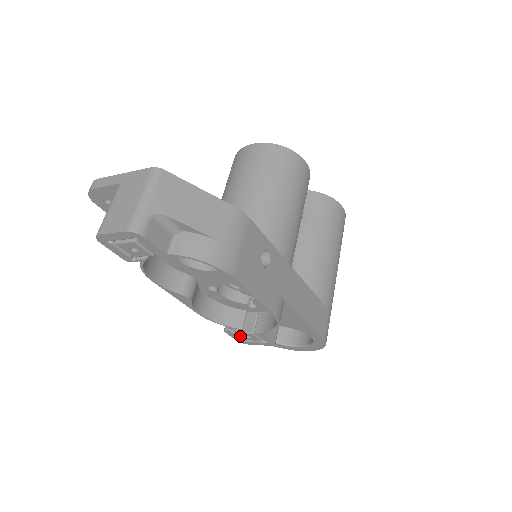
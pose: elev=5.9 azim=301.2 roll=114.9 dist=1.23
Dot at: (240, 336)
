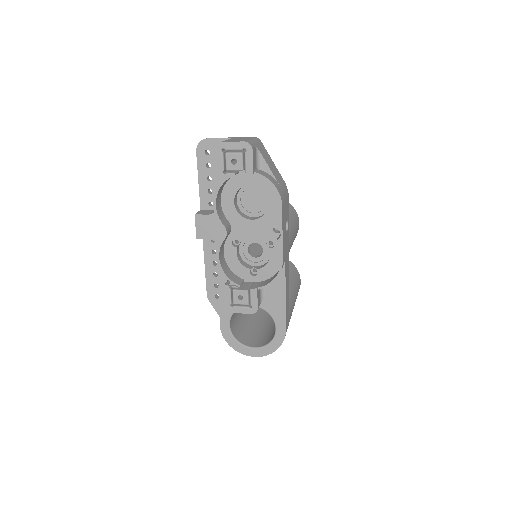
Dot at: (231, 298)
